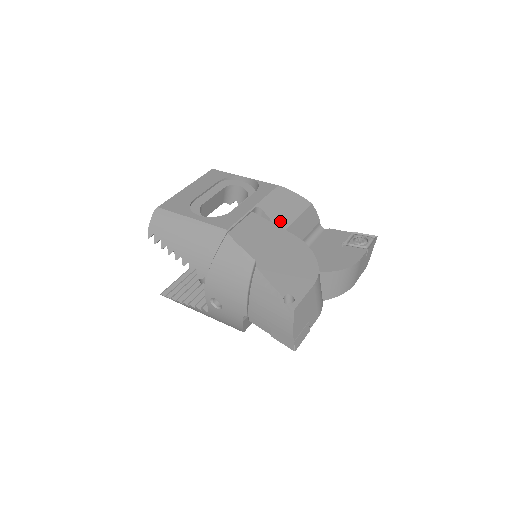
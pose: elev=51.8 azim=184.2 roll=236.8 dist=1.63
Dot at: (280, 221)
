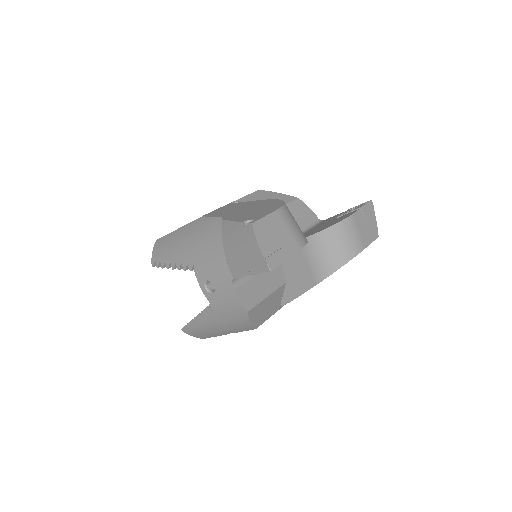
Dot at: occluded
